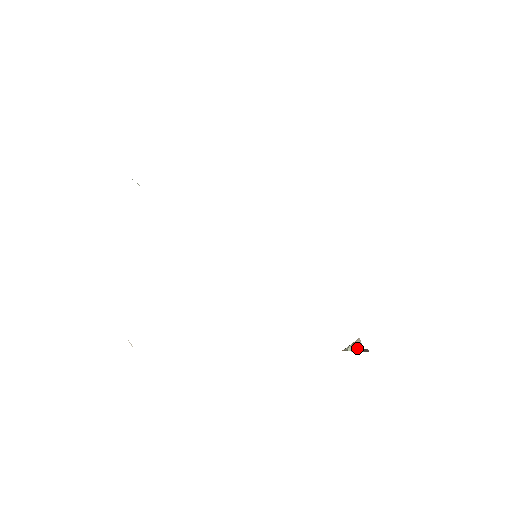
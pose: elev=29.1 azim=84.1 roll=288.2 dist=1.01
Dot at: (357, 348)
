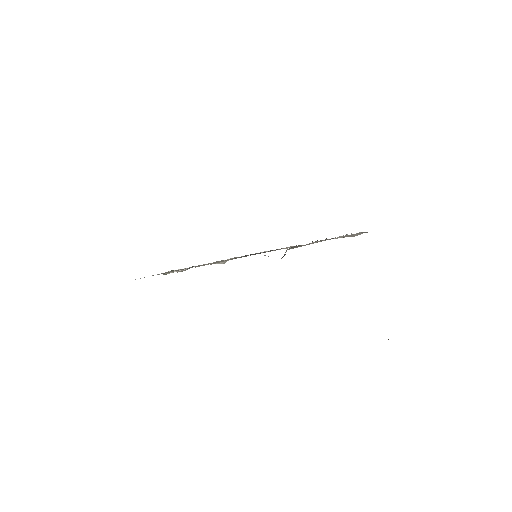
Dot at: occluded
